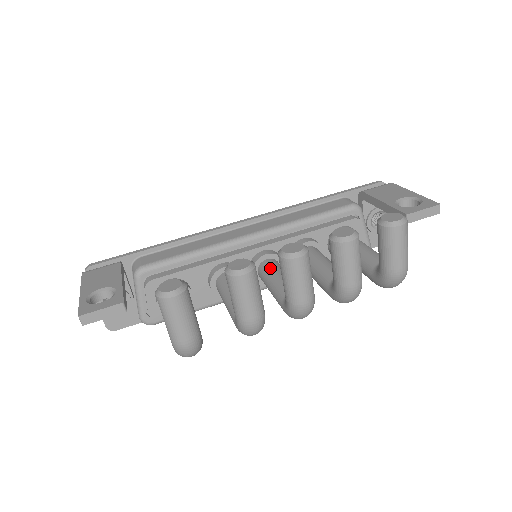
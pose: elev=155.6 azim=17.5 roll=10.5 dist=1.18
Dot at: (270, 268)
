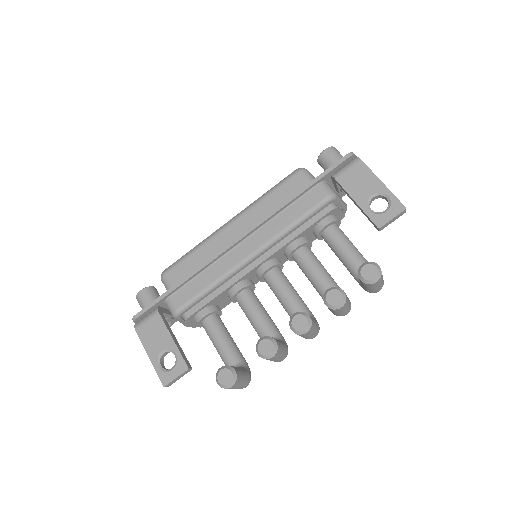
Dot at: (275, 284)
